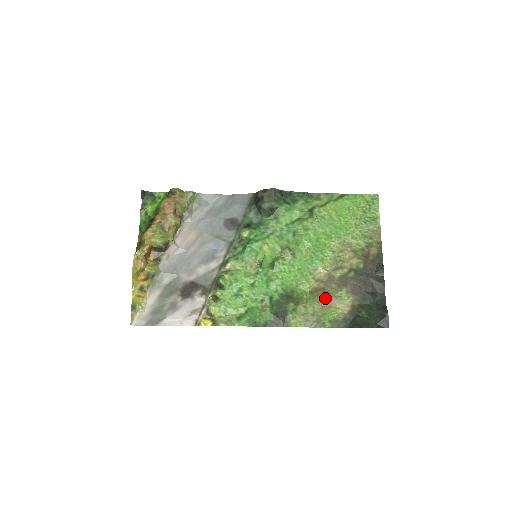
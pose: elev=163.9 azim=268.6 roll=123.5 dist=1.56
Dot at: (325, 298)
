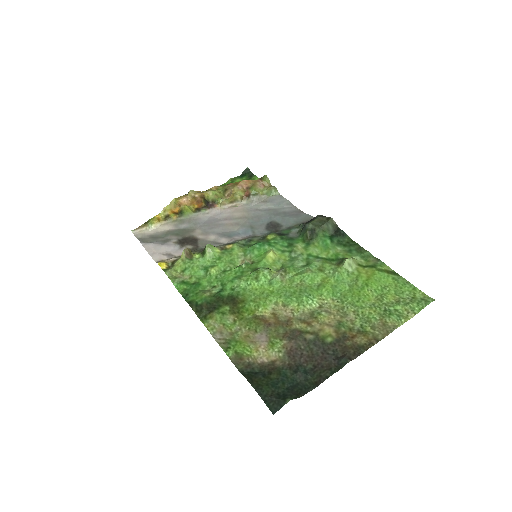
Dot at: (260, 332)
